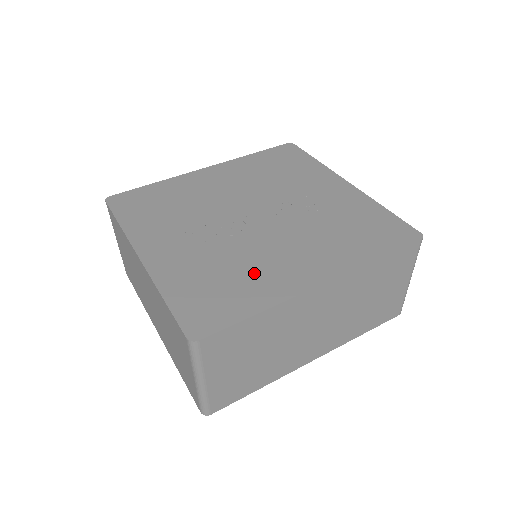
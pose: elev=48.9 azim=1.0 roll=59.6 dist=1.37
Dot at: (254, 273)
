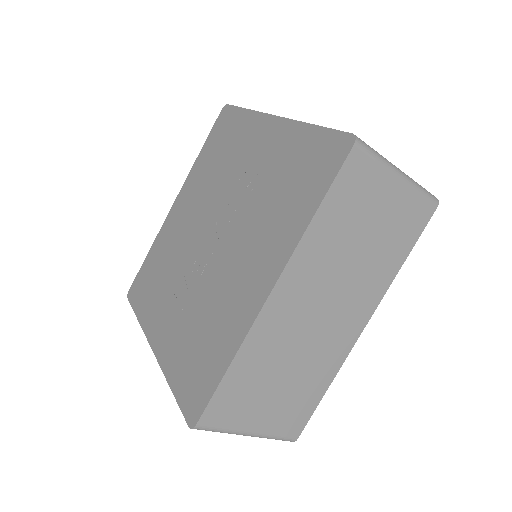
Dot at: (220, 315)
